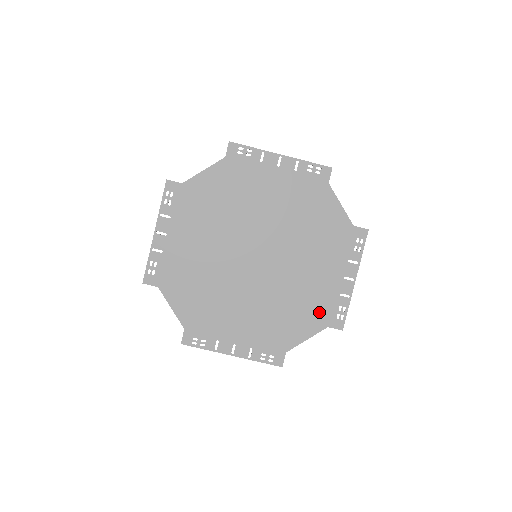
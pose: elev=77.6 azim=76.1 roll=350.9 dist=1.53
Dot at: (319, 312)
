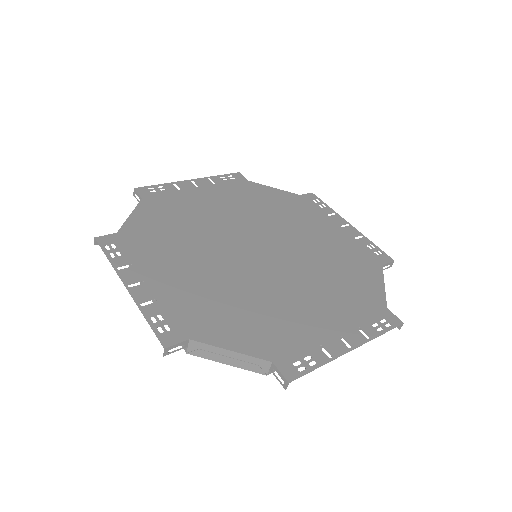
Dot at: (276, 339)
